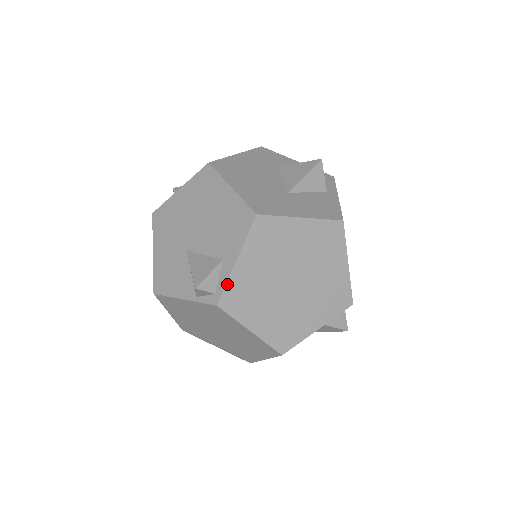
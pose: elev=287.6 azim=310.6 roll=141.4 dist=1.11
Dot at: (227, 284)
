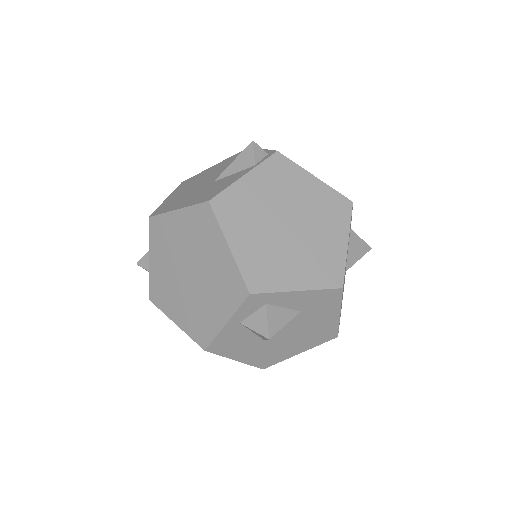
Dot at: (270, 150)
